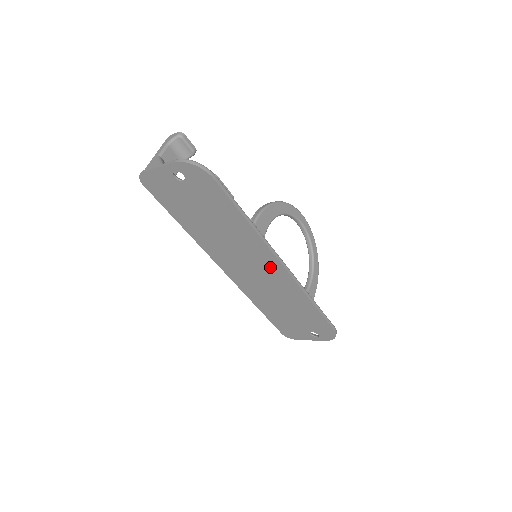
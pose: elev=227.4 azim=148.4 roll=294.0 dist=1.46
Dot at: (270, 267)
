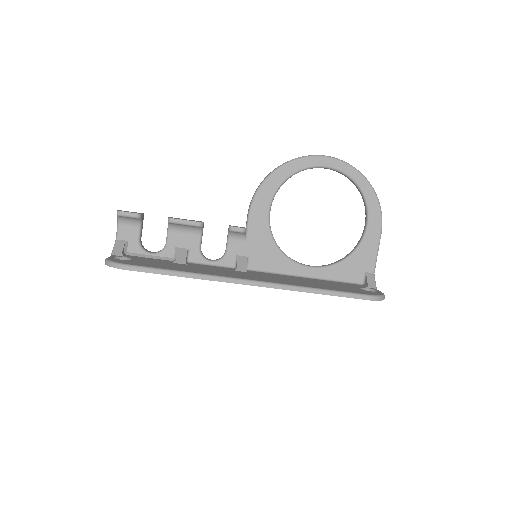
Dot at: occluded
